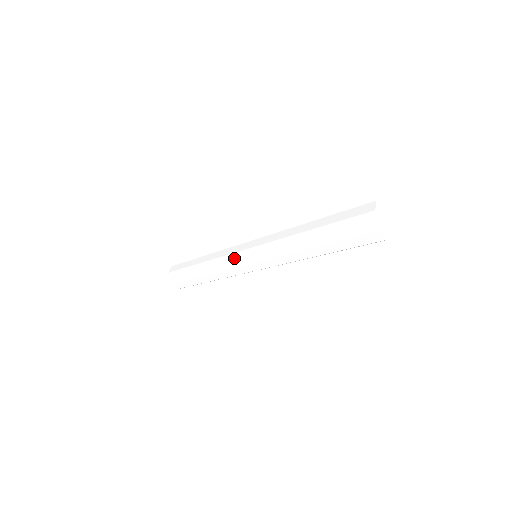
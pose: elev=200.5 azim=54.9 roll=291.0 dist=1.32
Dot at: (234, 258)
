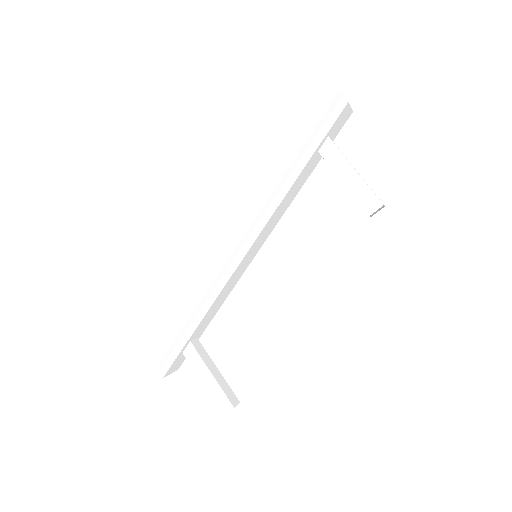
Dot at: occluded
